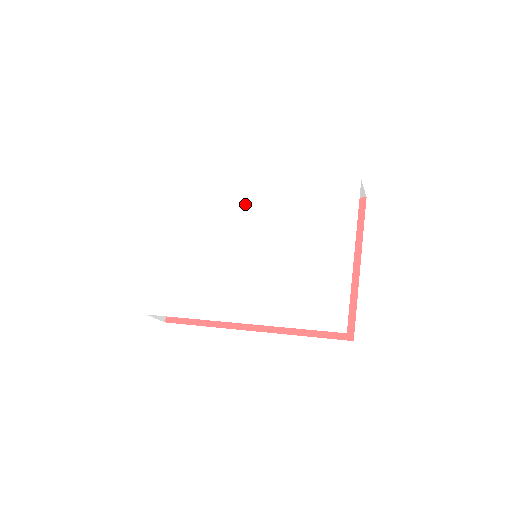
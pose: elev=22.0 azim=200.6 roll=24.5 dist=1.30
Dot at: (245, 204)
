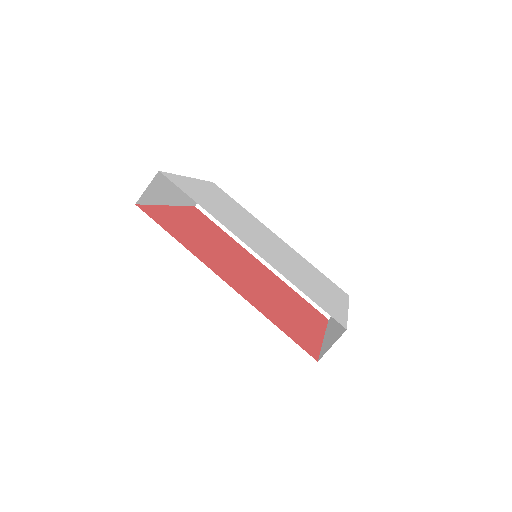
Dot at: (267, 231)
